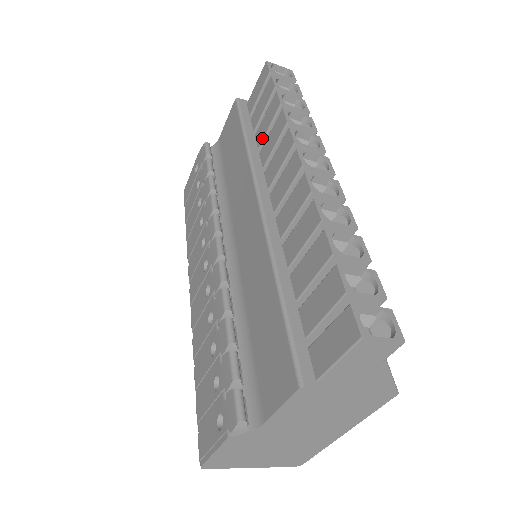
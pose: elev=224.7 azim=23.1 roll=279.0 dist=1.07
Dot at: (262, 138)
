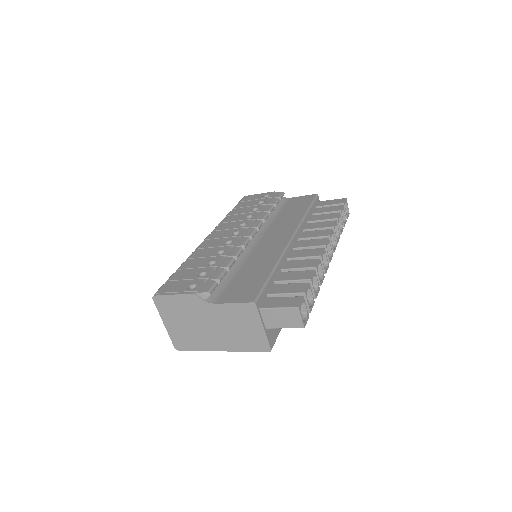
Dot at: (314, 220)
